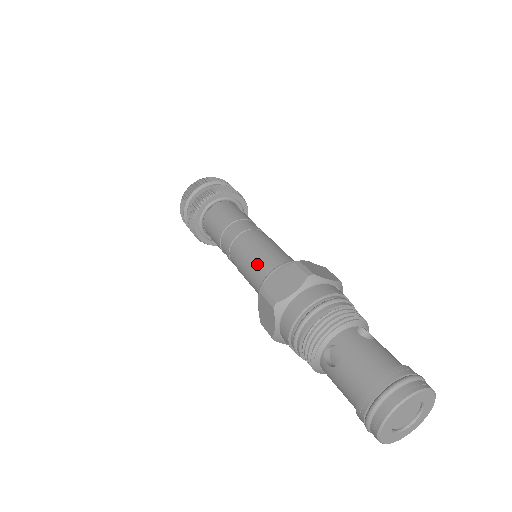
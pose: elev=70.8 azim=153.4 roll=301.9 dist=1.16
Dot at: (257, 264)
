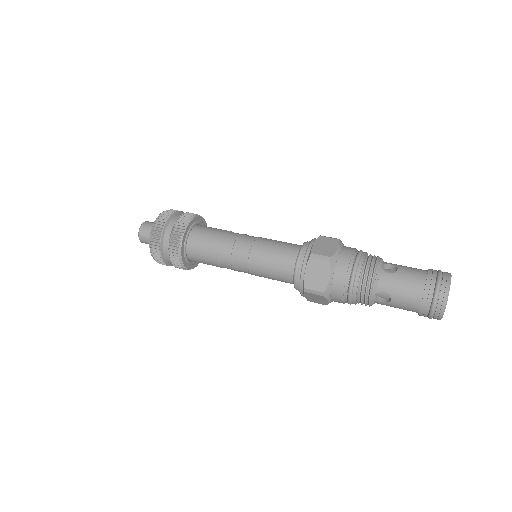
Dot at: (275, 269)
